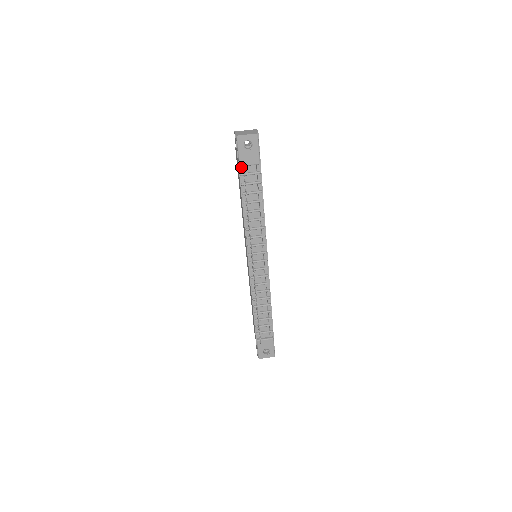
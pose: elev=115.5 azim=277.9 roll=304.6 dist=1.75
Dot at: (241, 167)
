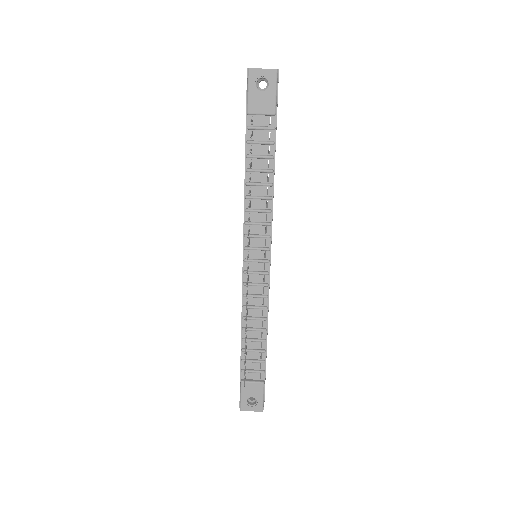
Dot at: (249, 117)
